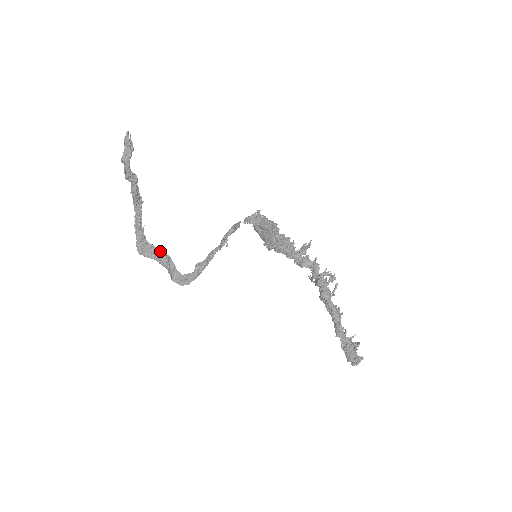
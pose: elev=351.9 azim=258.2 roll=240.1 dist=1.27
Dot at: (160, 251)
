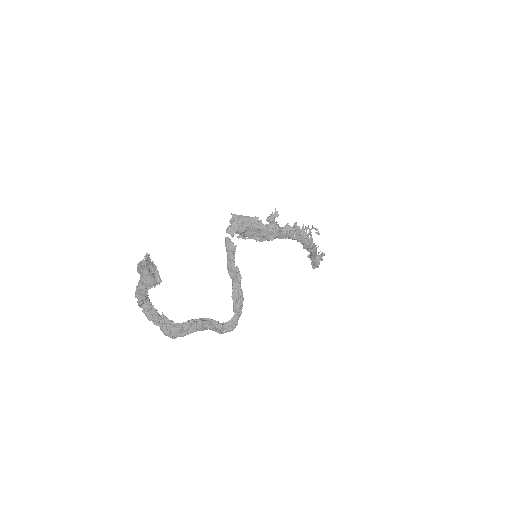
Dot at: (197, 321)
